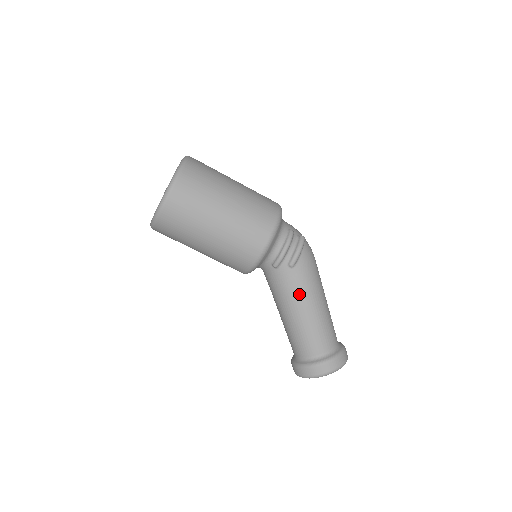
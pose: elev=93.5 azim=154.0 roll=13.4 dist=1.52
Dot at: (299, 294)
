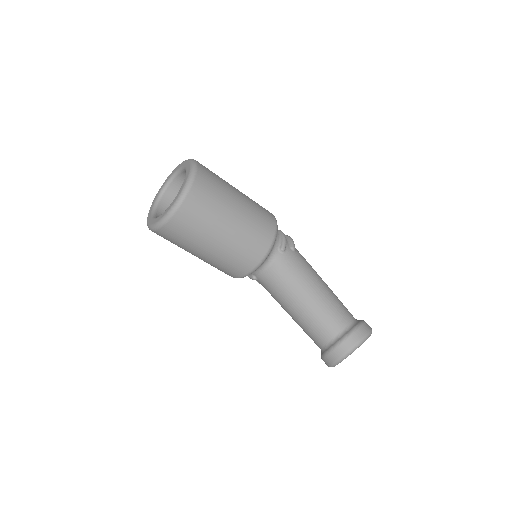
Dot at: (310, 271)
